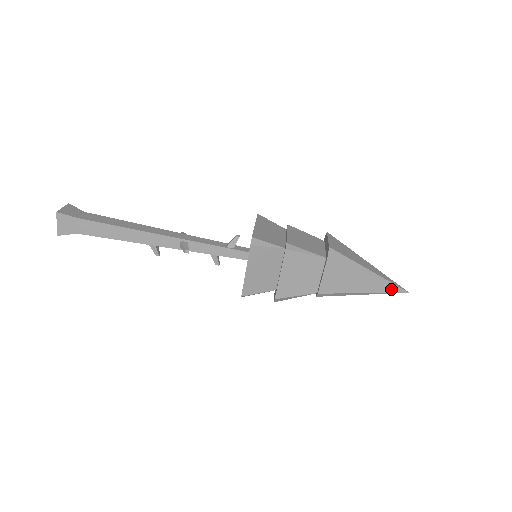
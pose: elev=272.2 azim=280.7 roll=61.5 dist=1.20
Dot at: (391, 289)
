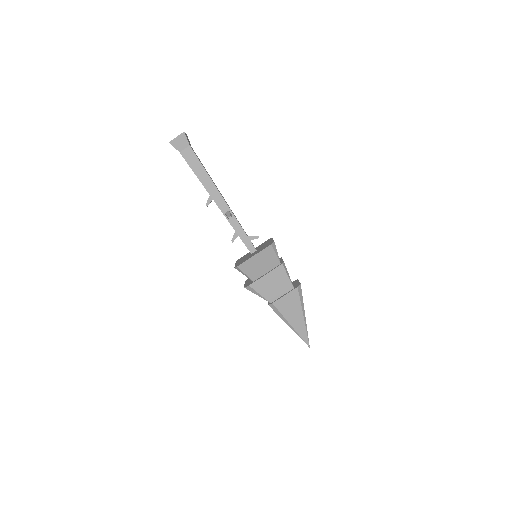
Dot at: (305, 337)
